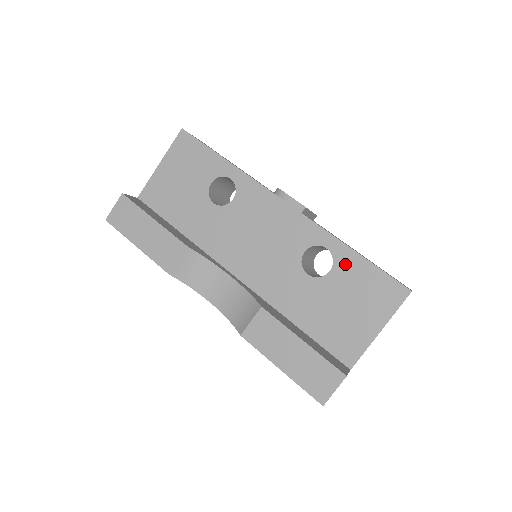
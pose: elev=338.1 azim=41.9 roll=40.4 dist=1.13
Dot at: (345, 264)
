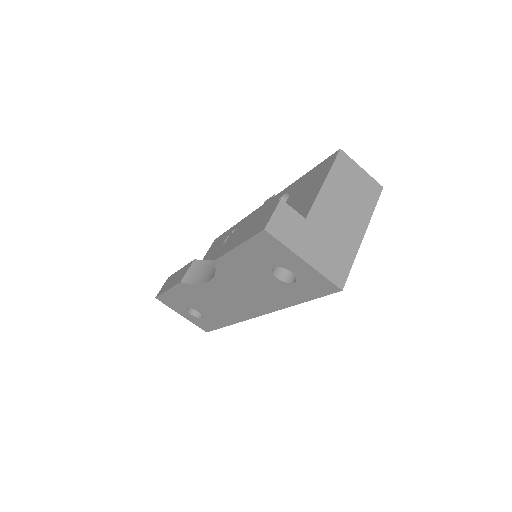
Dot at: (297, 186)
